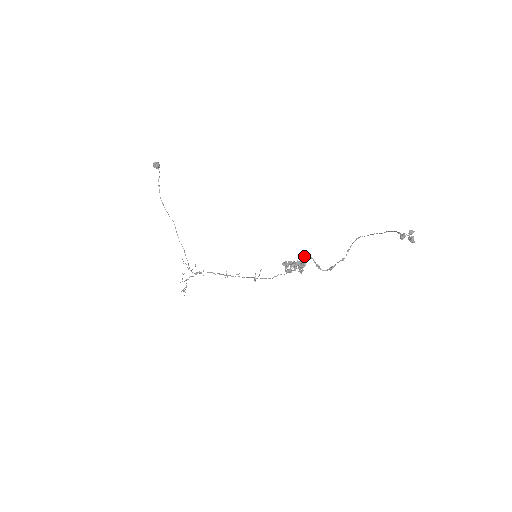
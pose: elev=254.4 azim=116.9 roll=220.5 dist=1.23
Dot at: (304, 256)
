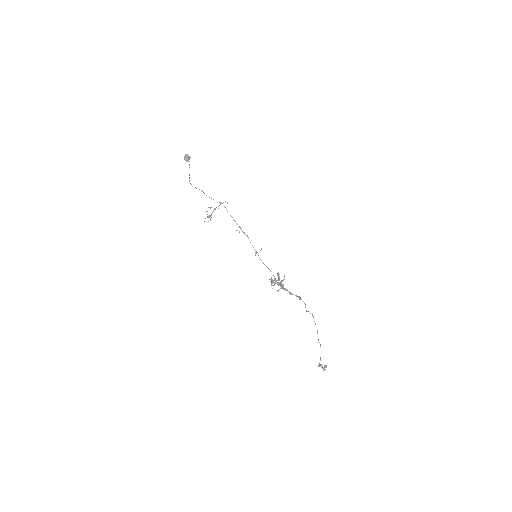
Dot at: (283, 288)
